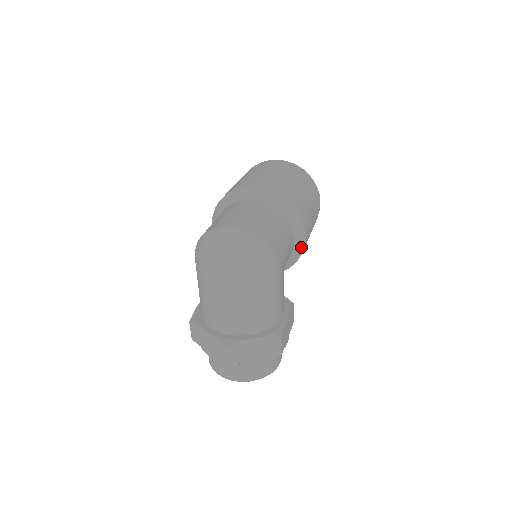
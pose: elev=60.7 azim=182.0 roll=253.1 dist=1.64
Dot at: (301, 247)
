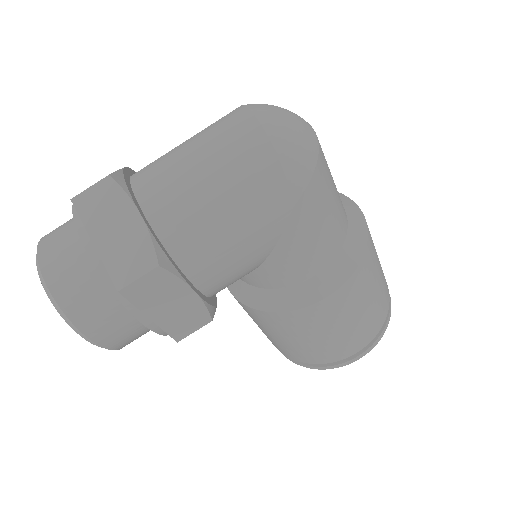
Dot at: (308, 299)
